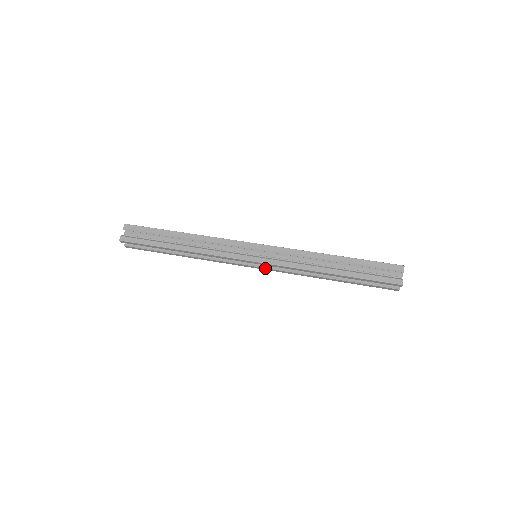
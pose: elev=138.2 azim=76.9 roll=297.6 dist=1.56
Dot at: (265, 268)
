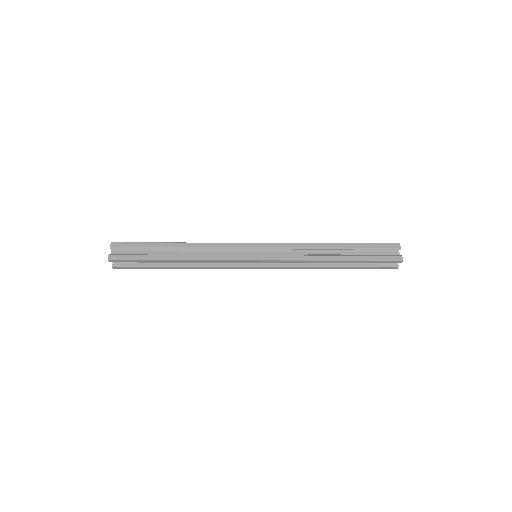
Dot at: (267, 256)
